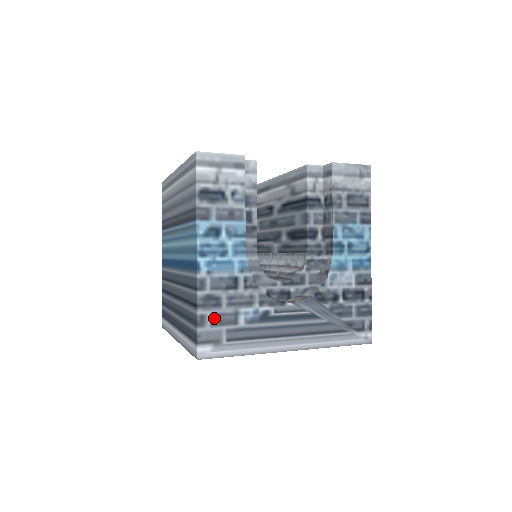
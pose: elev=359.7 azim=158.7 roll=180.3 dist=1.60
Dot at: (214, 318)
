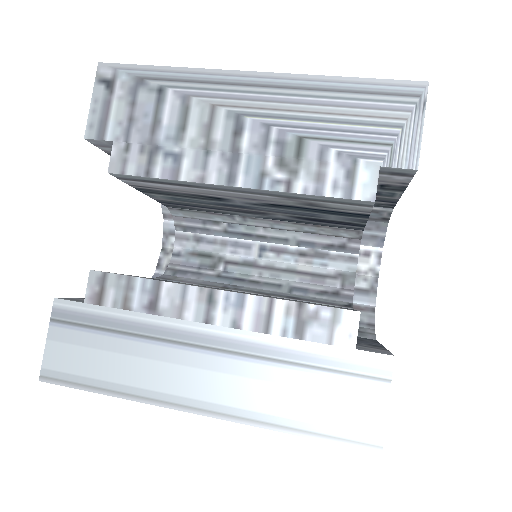
Dot at: occluded
